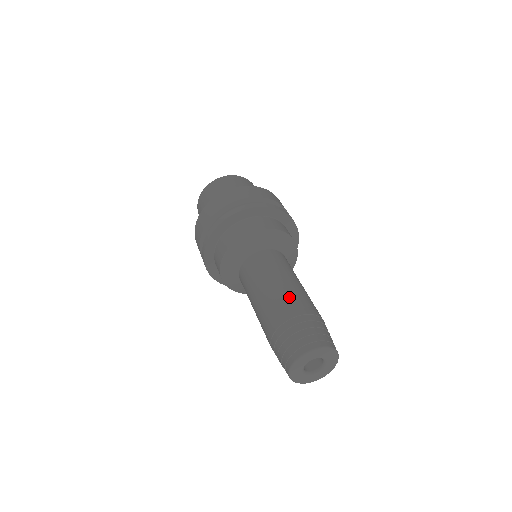
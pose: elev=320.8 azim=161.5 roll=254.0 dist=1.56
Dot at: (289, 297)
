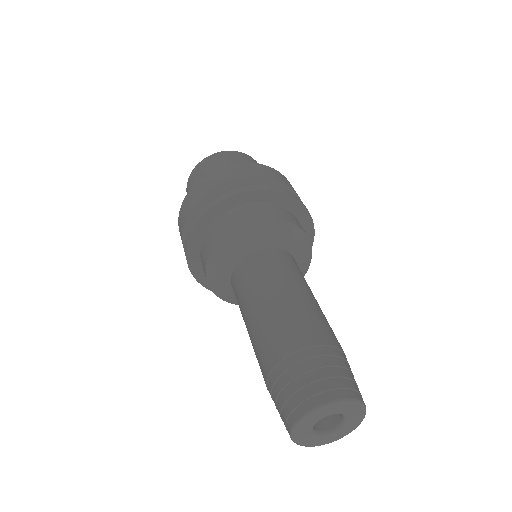
Dot at: (285, 321)
